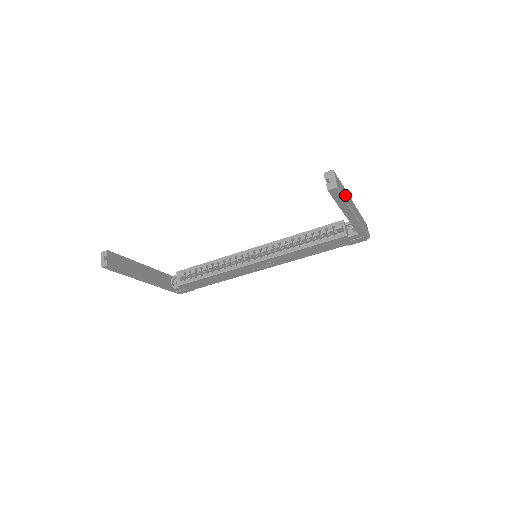
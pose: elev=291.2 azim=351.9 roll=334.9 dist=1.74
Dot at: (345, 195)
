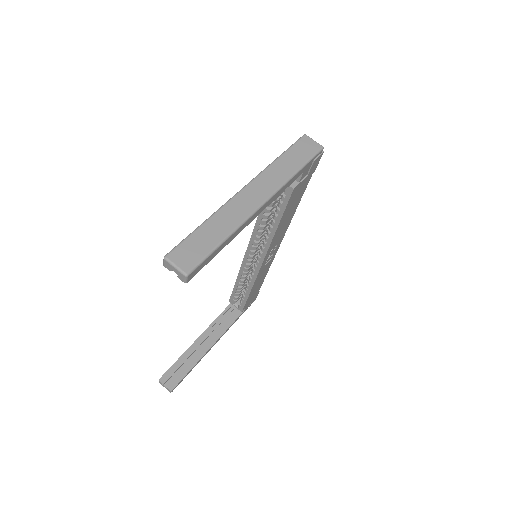
Dot at: (216, 234)
